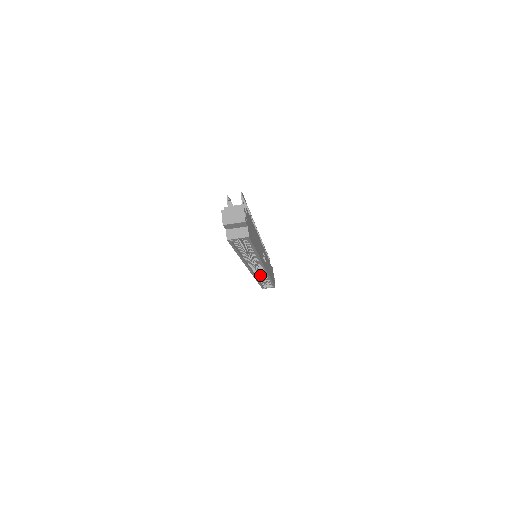
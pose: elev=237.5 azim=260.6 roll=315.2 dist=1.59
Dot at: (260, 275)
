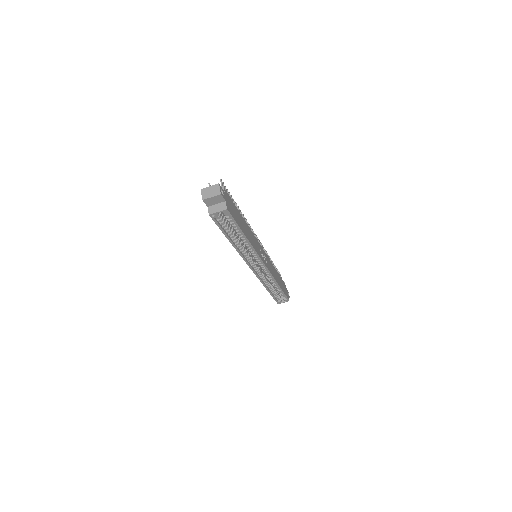
Dot at: (267, 280)
